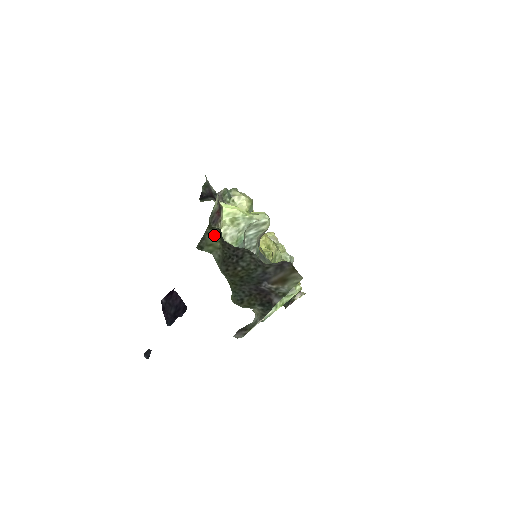
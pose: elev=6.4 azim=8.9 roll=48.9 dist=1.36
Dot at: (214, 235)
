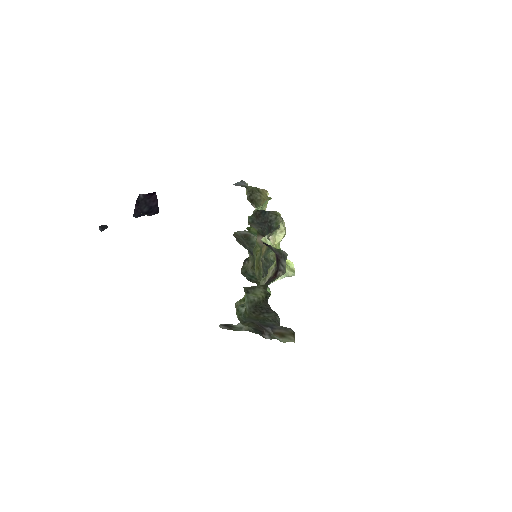
Dot at: (262, 291)
